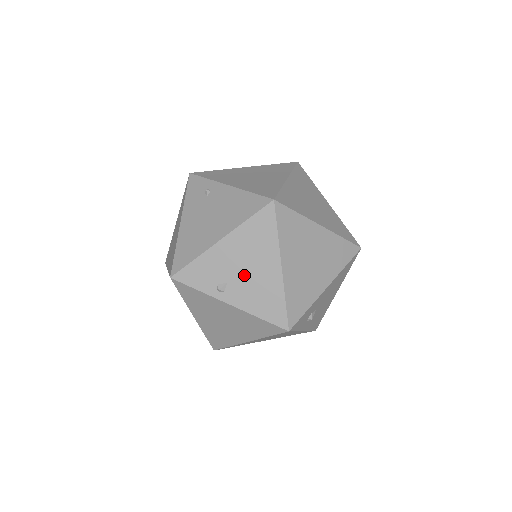
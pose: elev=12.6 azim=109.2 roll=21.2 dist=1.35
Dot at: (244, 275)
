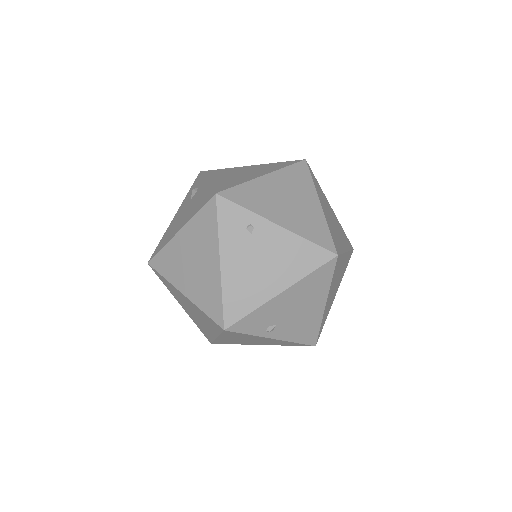
Dot at: (293, 316)
